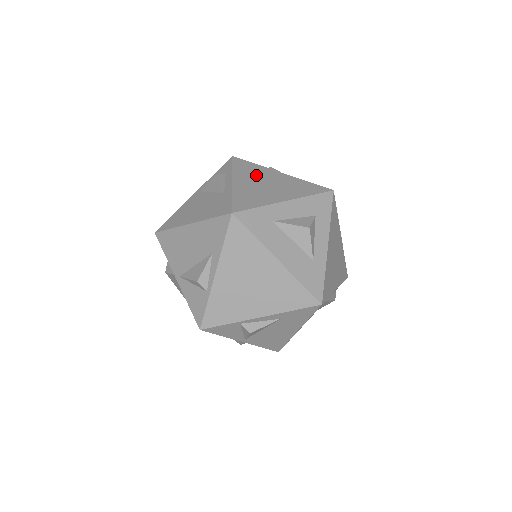
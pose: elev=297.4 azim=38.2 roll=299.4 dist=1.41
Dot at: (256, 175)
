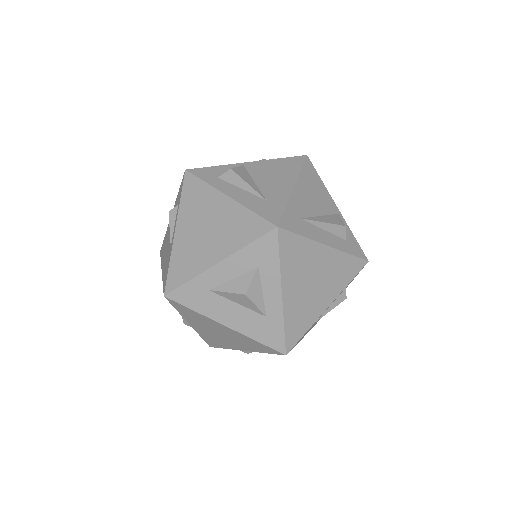
Dot at: (200, 211)
